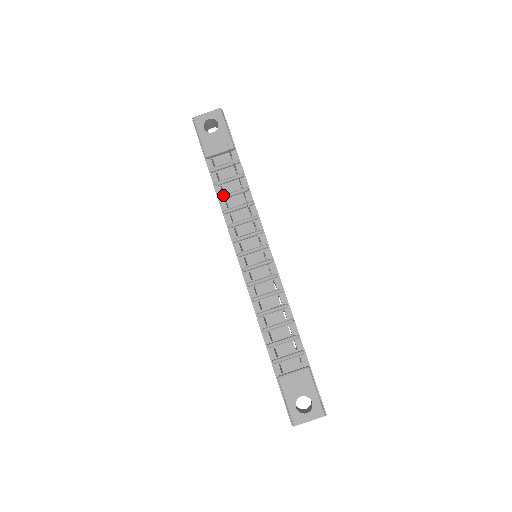
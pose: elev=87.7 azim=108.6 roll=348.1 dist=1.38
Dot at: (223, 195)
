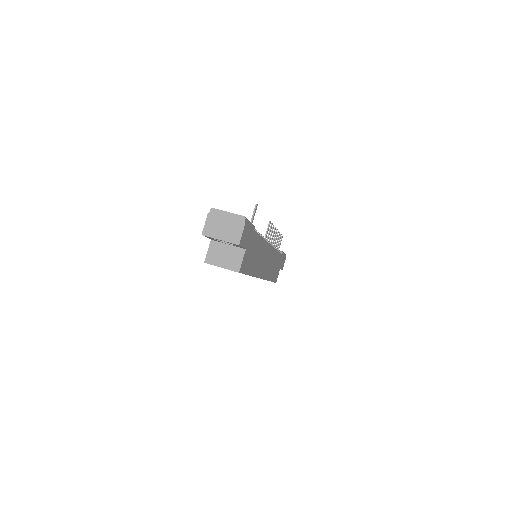
Dot at: occluded
